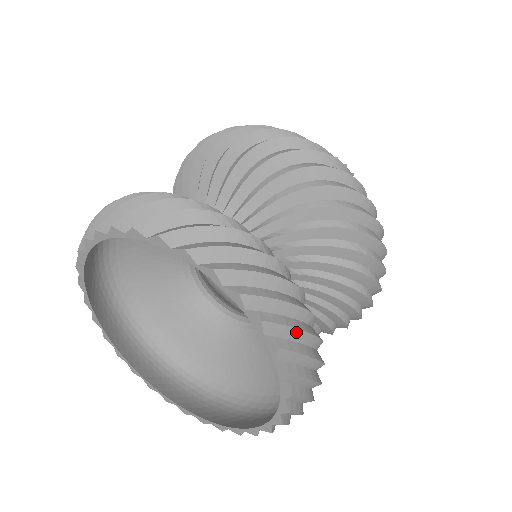
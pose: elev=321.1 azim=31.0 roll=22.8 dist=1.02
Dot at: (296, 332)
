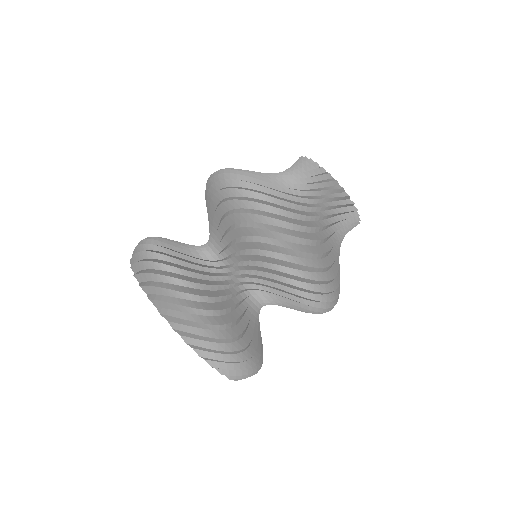
Dot at: occluded
